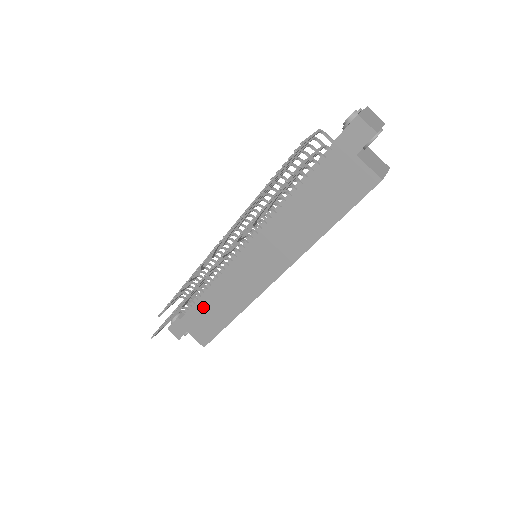
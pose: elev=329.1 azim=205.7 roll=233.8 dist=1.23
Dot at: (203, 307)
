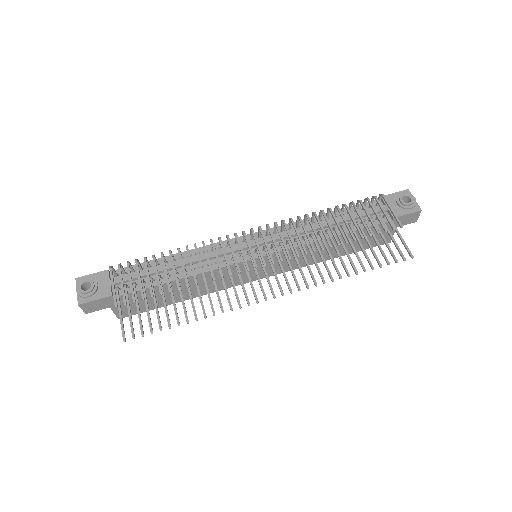
Dot at: occluded
